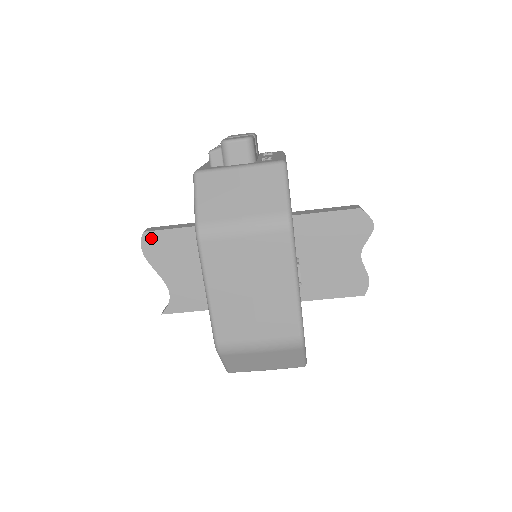
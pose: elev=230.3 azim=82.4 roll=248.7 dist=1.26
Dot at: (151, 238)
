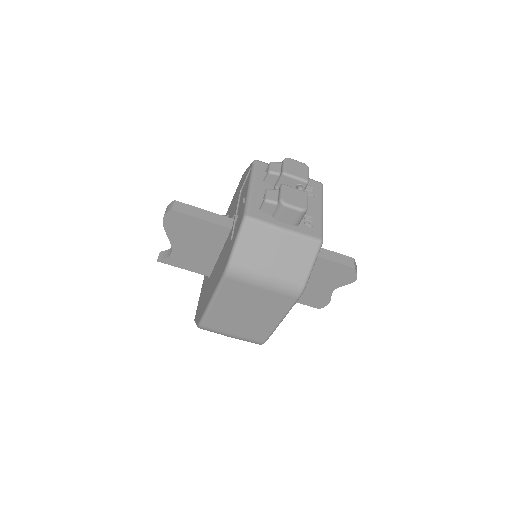
Dot at: (176, 216)
